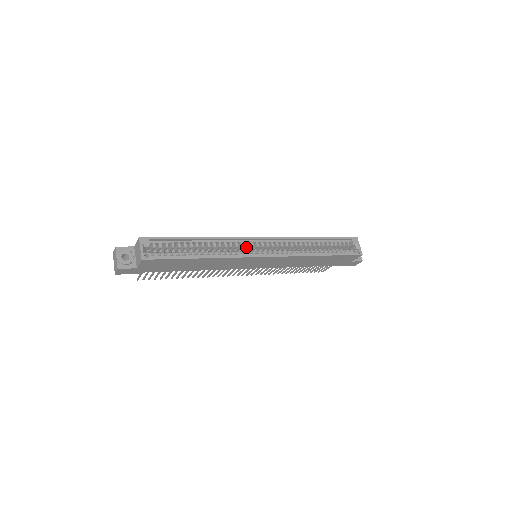
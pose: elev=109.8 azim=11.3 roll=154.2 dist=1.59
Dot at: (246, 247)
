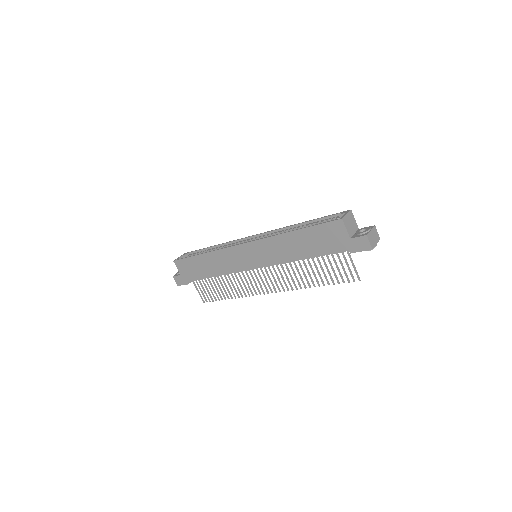
Dot at: occluded
